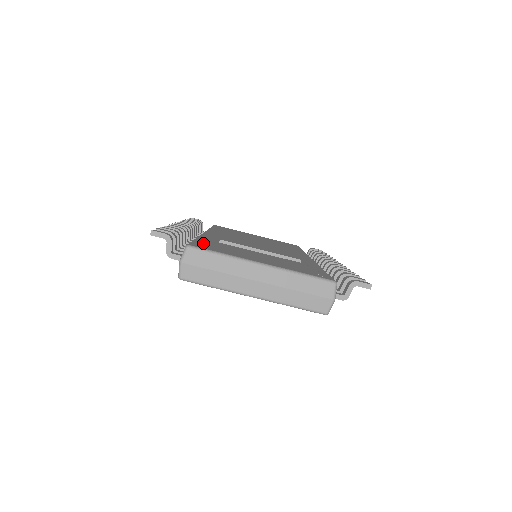
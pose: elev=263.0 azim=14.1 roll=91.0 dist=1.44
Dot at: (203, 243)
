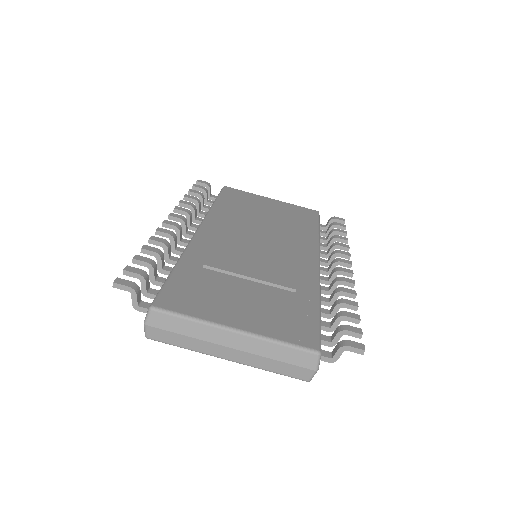
Dot at: (177, 286)
